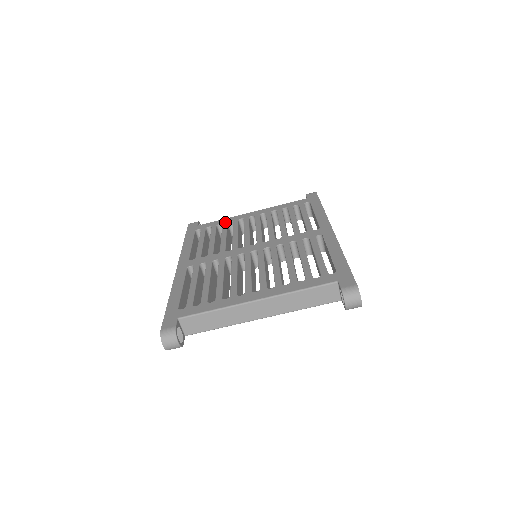
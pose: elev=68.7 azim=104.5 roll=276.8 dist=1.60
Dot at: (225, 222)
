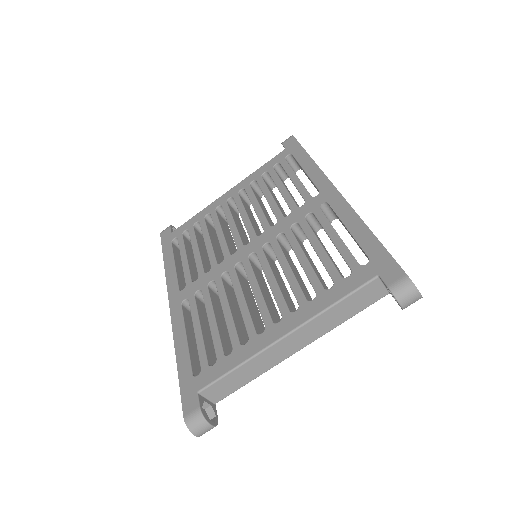
Dot at: (201, 218)
